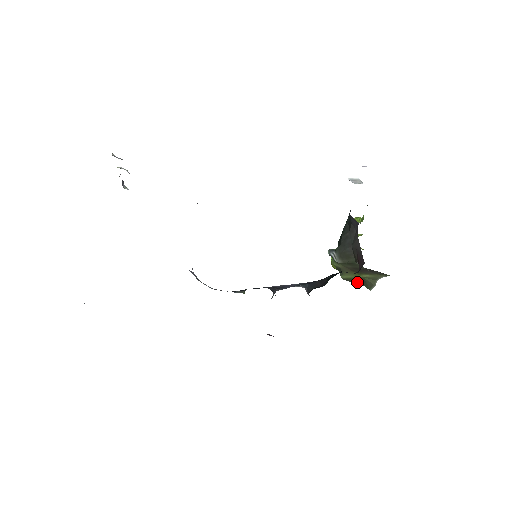
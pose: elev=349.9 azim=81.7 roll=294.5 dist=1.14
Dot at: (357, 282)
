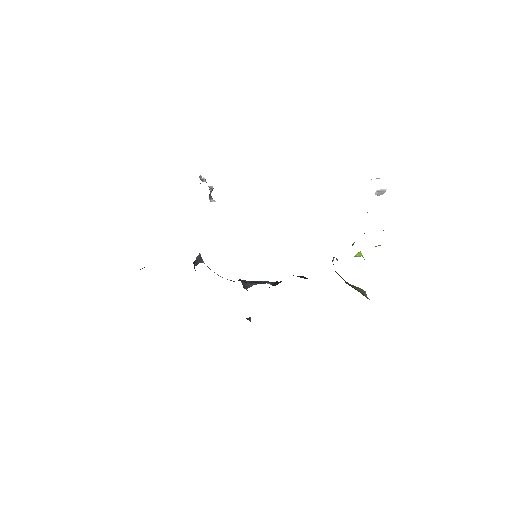
Dot at: occluded
